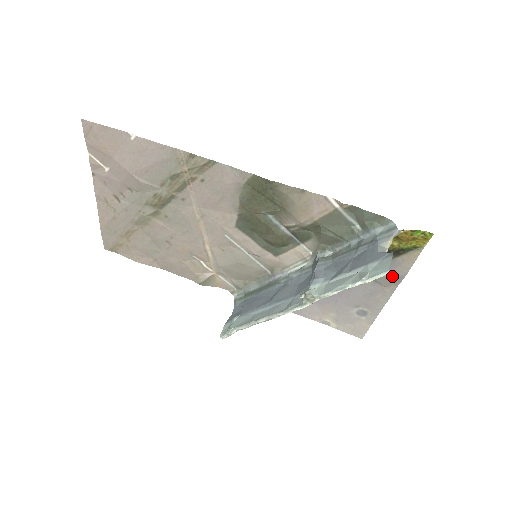
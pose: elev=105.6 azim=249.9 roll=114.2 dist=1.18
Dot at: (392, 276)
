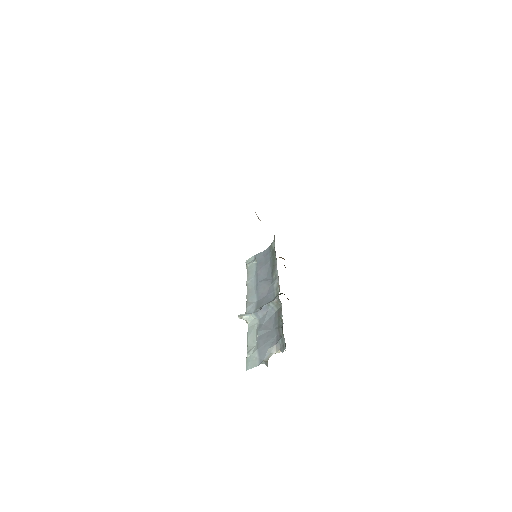
Dot at: occluded
